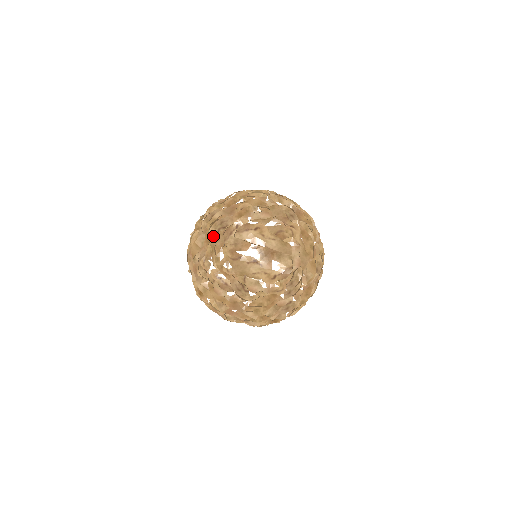
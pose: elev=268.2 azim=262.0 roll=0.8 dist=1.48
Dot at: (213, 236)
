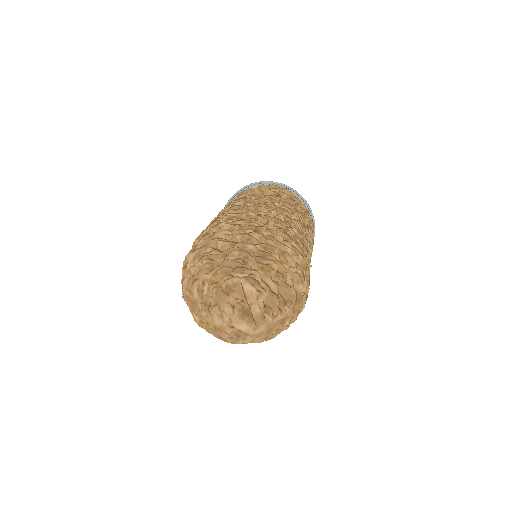
Dot at: (231, 257)
